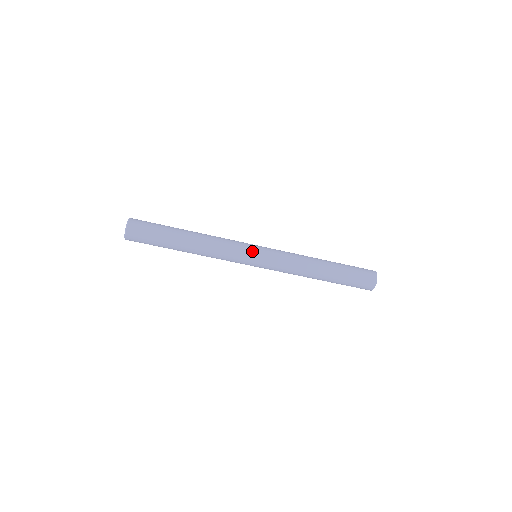
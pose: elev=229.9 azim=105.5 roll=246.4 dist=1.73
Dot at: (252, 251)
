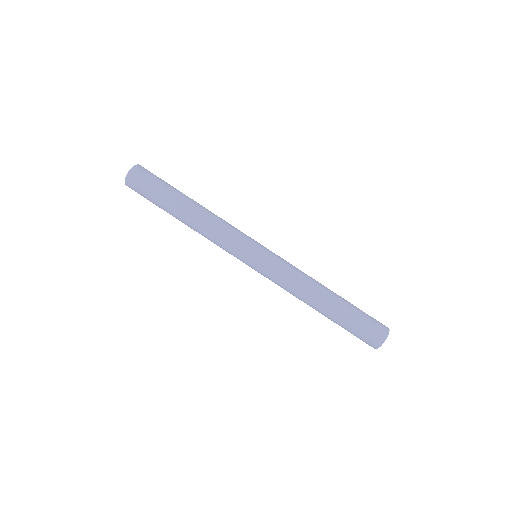
Dot at: (256, 241)
